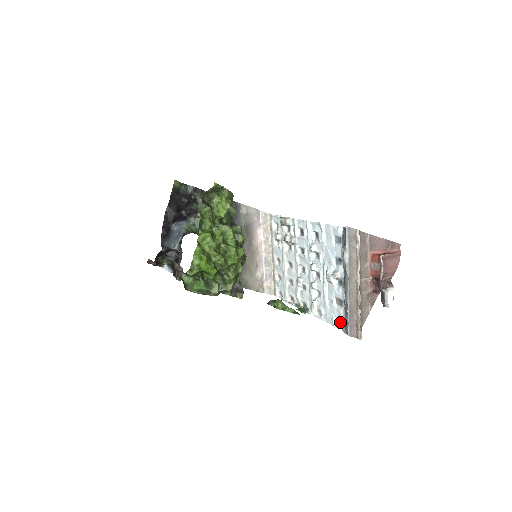
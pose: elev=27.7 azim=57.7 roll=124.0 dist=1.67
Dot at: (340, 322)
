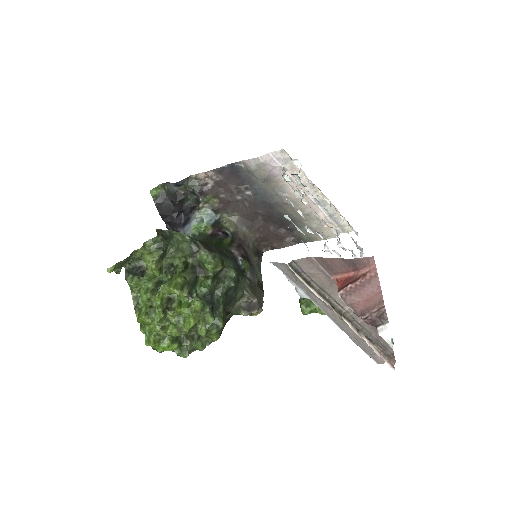
Dot at: occluded
